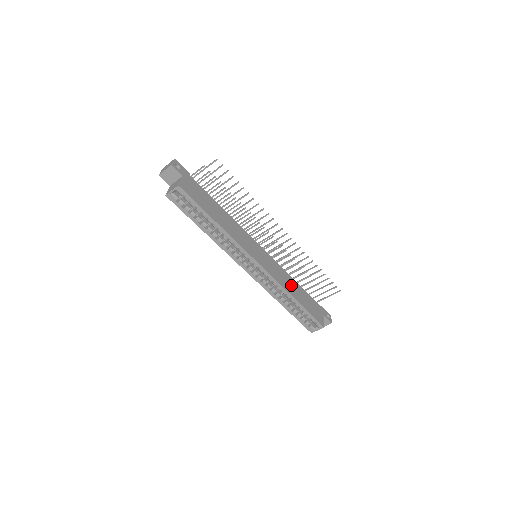
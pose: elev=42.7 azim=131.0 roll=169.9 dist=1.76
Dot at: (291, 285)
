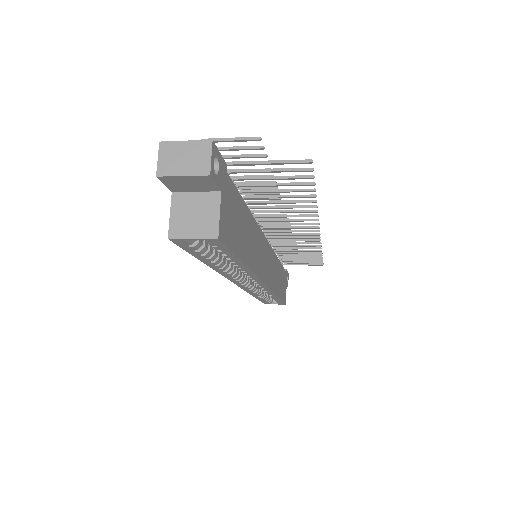
Dot at: (278, 275)
